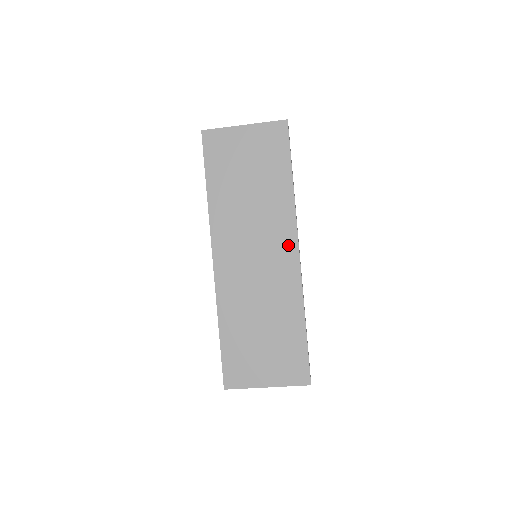
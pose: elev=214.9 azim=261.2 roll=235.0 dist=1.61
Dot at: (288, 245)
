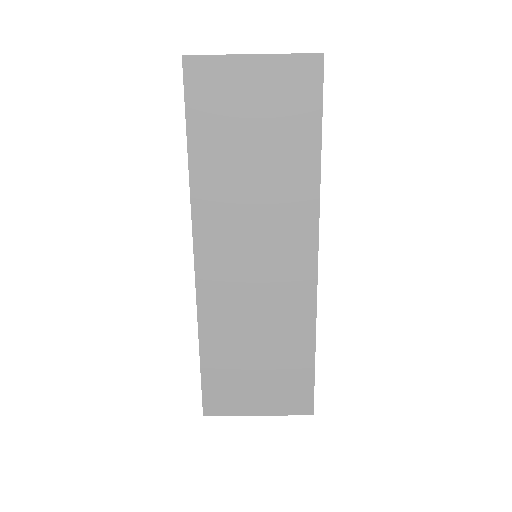
Dot at: (304, 246)
